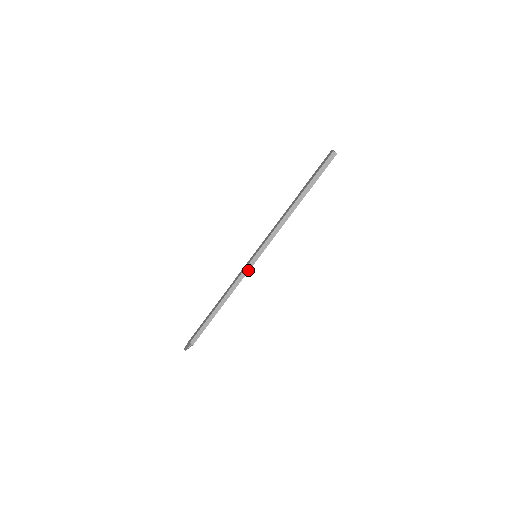
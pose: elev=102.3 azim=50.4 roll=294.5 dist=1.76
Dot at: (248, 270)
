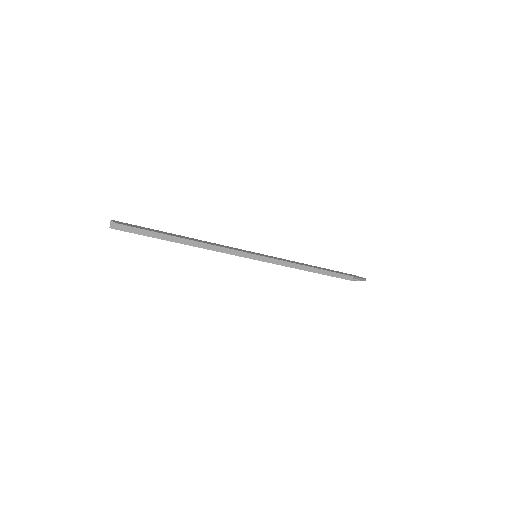
Dot at: (232, 253)
